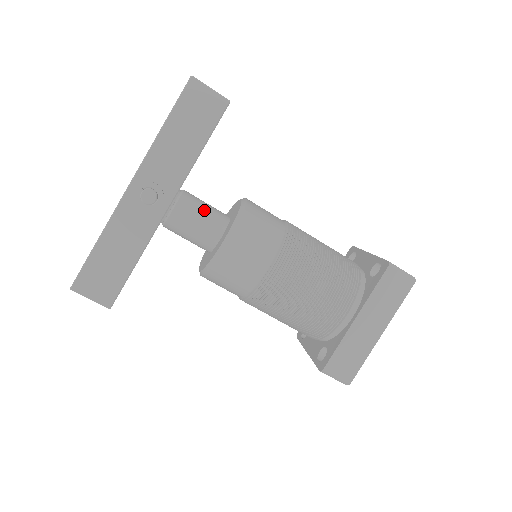
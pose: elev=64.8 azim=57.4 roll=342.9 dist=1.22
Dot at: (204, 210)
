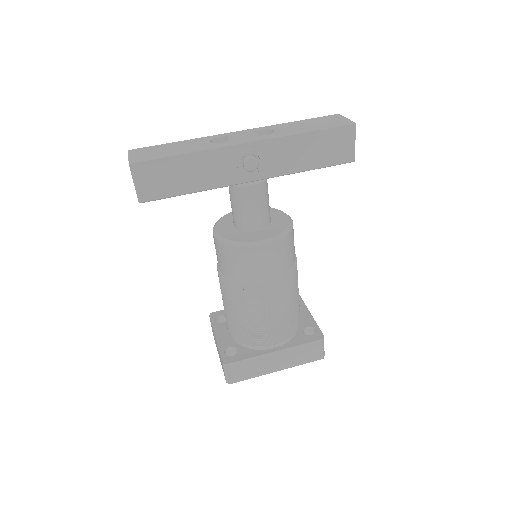
Dot at: (266, 203)
